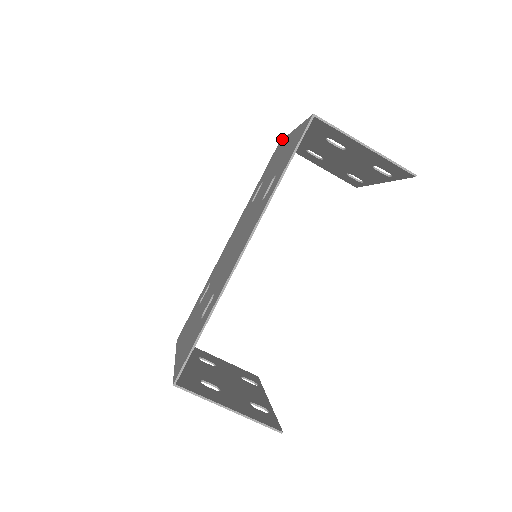
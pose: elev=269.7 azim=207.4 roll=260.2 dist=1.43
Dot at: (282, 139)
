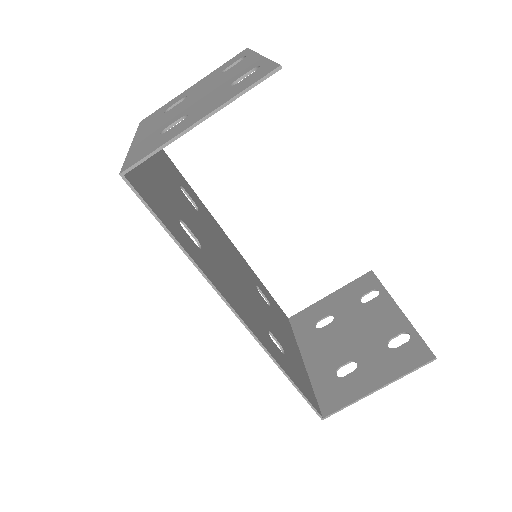
Dot at: occluded
